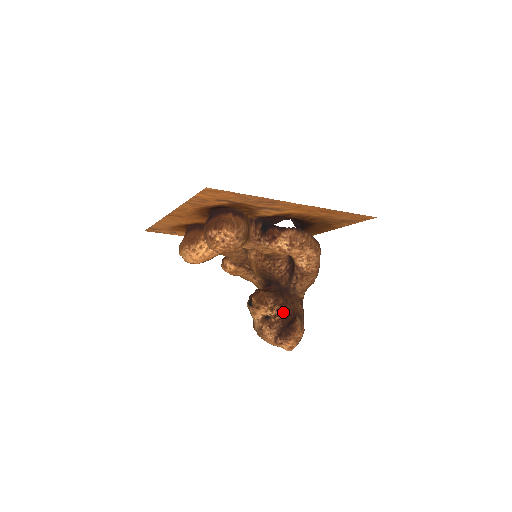
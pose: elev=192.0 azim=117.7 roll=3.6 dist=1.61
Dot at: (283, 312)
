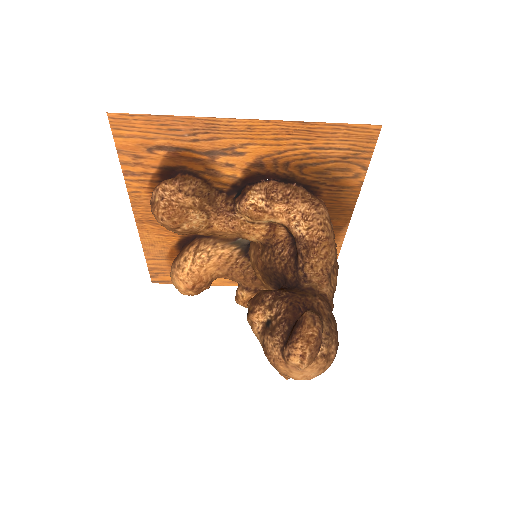
Dot at: (286, 307)
